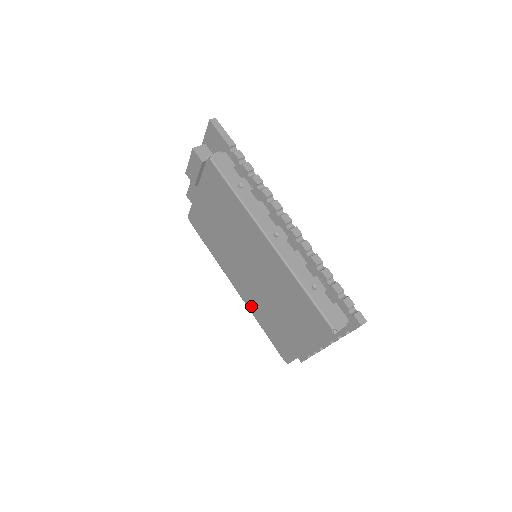
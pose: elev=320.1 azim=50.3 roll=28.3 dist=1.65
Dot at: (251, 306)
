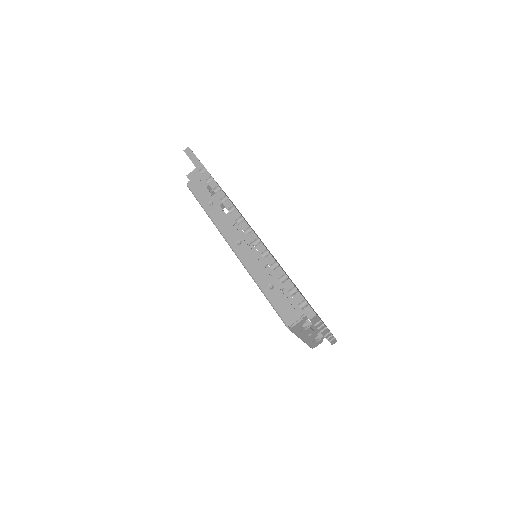
Dot at: occluded
